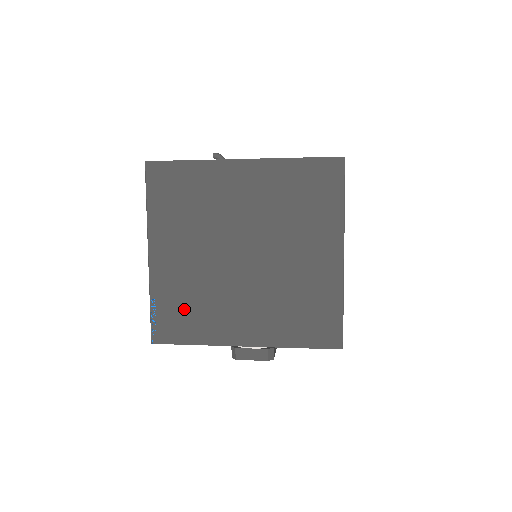
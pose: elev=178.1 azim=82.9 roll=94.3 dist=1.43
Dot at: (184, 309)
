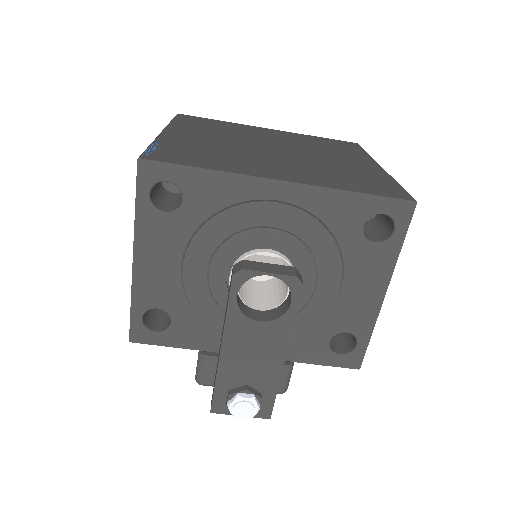
Dot at: (197, 153)
